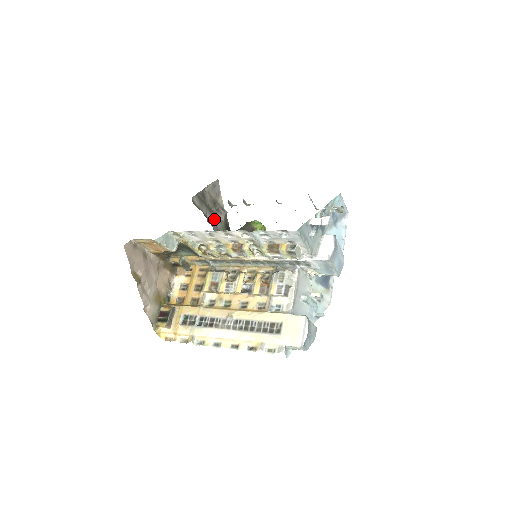
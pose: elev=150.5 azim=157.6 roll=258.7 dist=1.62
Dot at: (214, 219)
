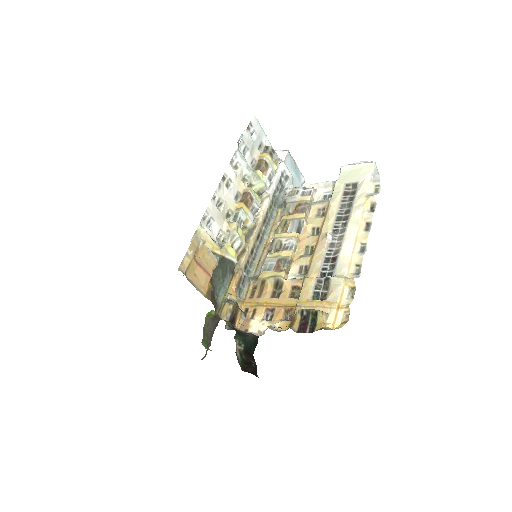
Dot at: occluded
